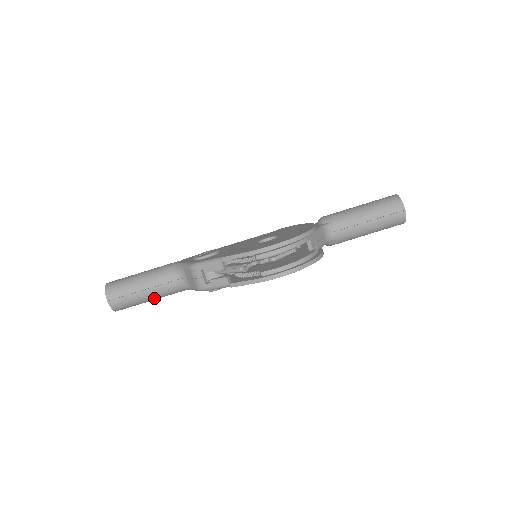
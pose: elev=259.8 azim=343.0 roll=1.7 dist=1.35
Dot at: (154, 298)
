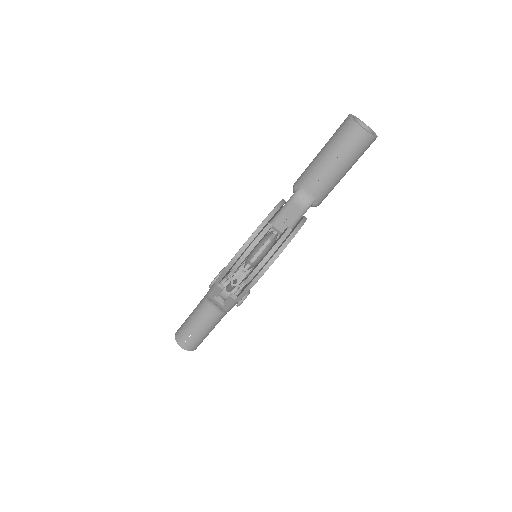
Dot at: (211, 328)
